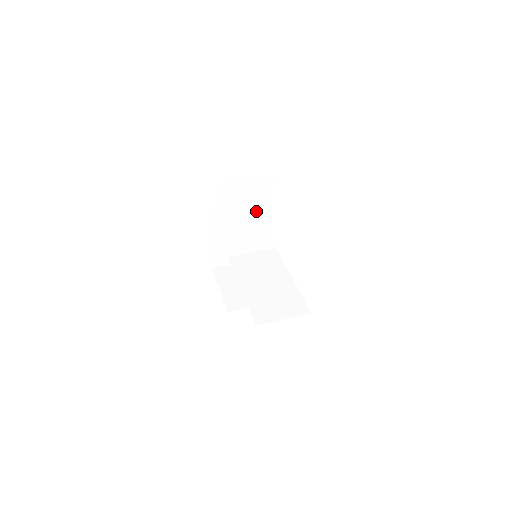
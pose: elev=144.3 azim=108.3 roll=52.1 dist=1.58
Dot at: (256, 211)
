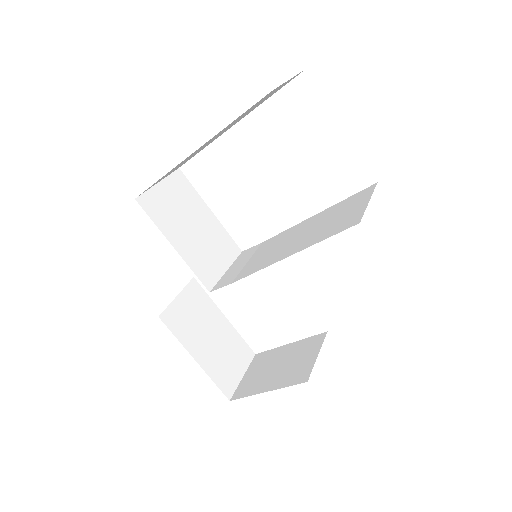
Dot at: (201, 224)
